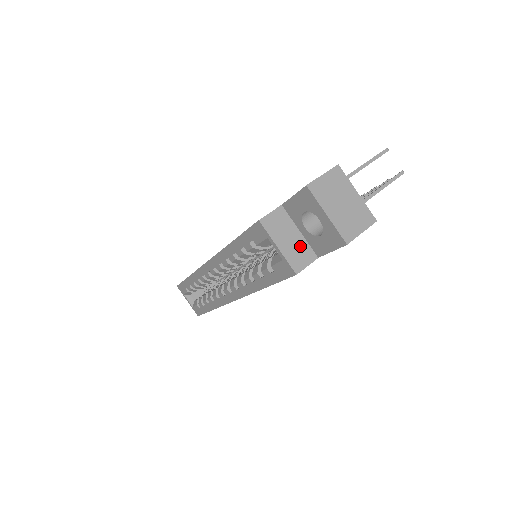
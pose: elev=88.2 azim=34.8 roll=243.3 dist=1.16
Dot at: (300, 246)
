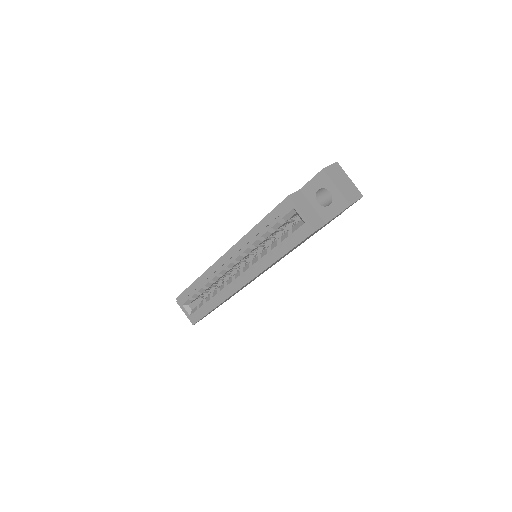
Dot at: (314, 215)
